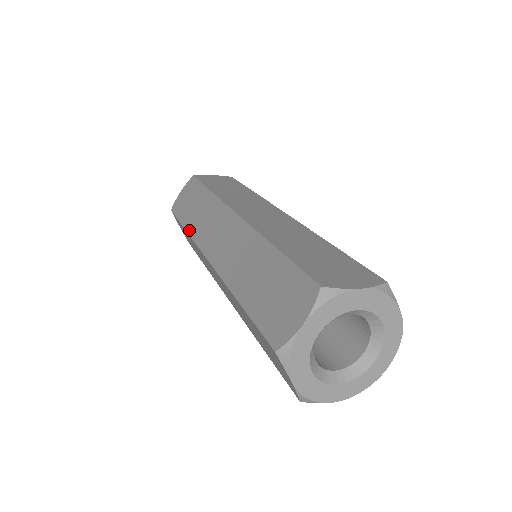
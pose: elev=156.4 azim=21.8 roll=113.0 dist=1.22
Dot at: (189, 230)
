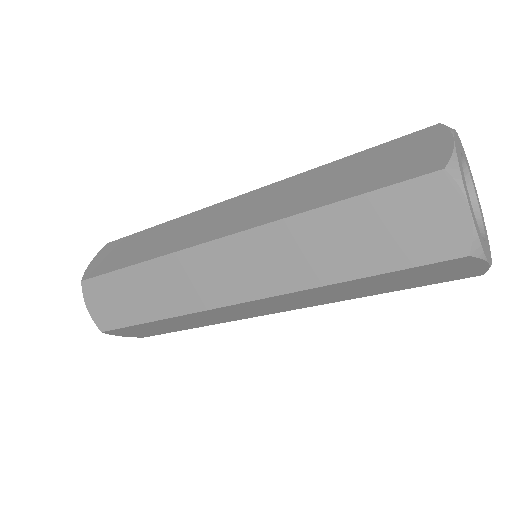
Dot at: (150, 257)
